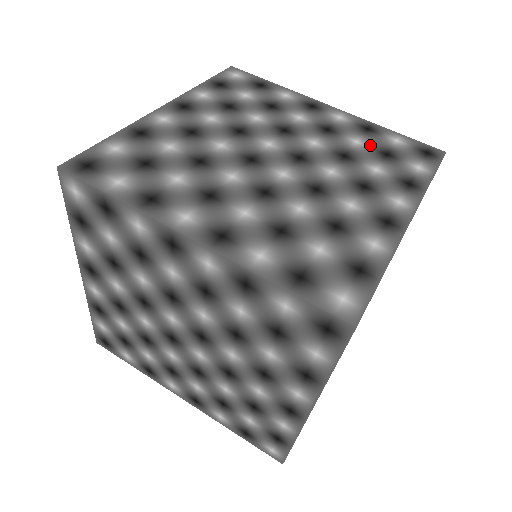
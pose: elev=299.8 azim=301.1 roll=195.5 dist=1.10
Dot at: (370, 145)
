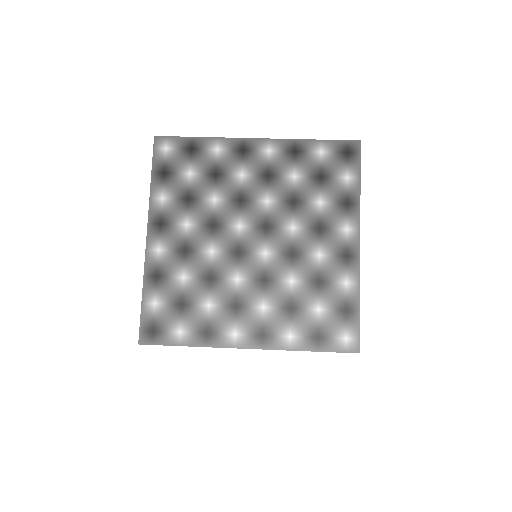
Dot at: (305, 174)
